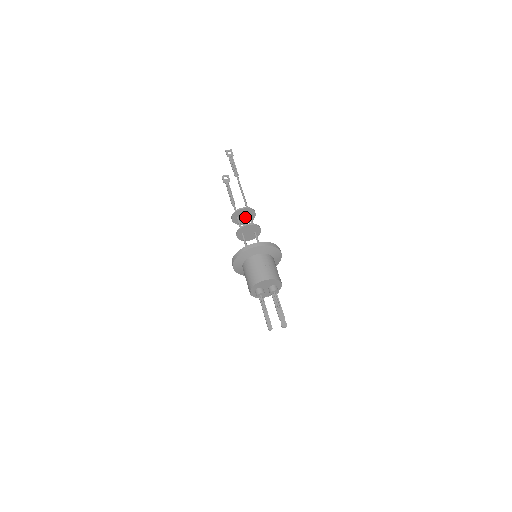
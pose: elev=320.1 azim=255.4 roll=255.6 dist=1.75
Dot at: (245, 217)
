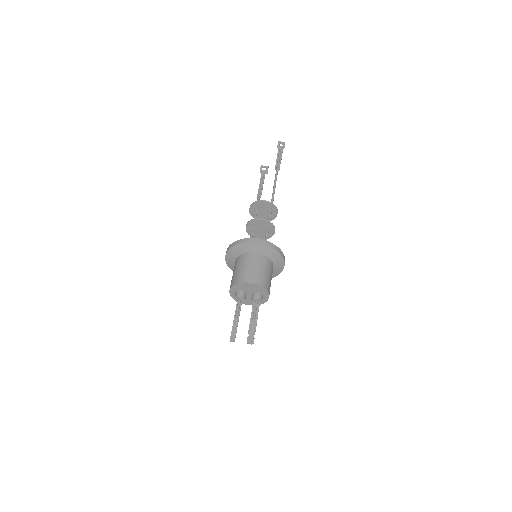
Dot at: (265, 213)
